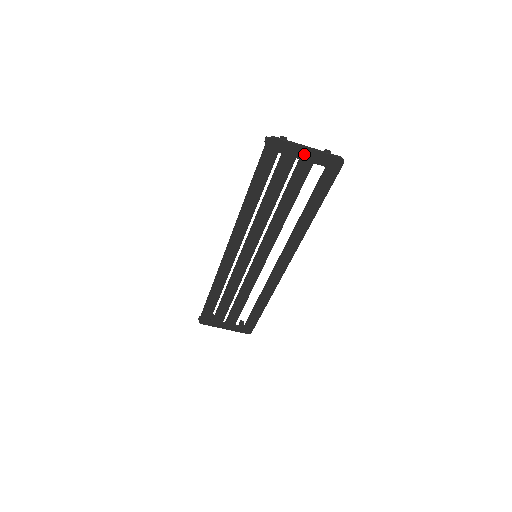
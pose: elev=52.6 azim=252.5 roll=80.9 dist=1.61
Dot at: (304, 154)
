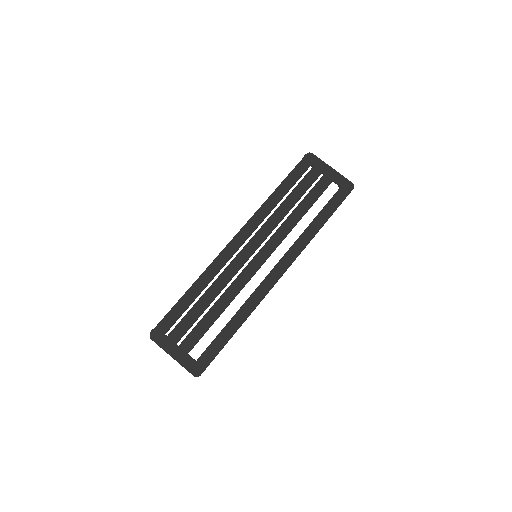
Dot at: (328, 172)
